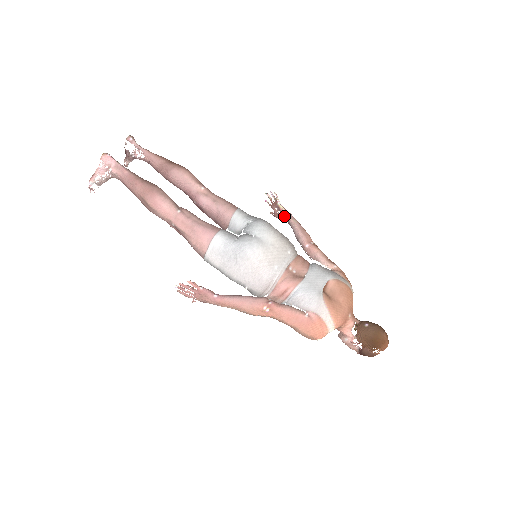
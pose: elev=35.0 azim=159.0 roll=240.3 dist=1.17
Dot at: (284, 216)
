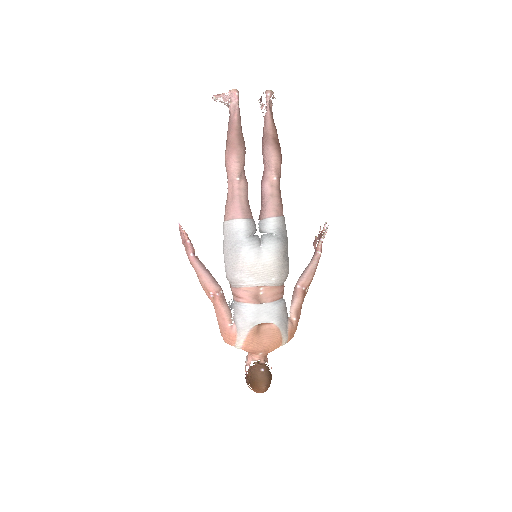
Dot at: (316, 250)
